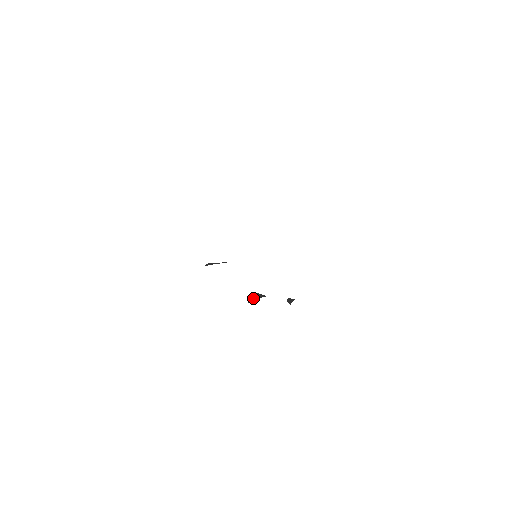
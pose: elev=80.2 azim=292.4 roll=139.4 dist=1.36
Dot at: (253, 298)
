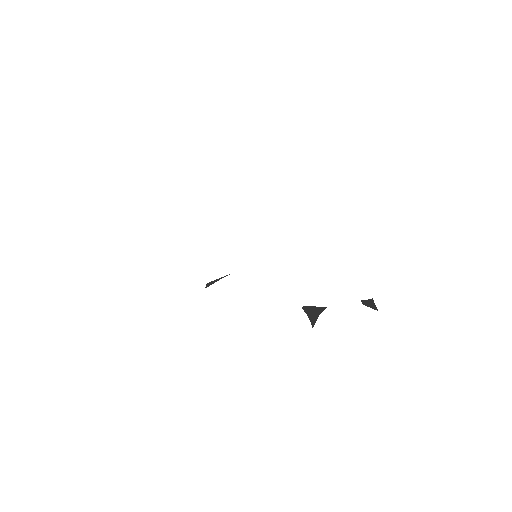
Dot at: (312, 317)
